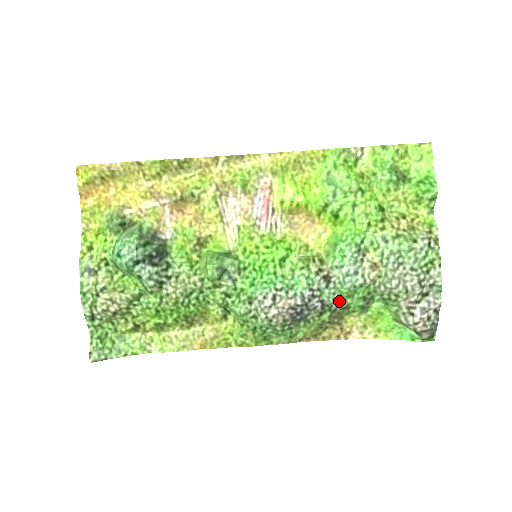
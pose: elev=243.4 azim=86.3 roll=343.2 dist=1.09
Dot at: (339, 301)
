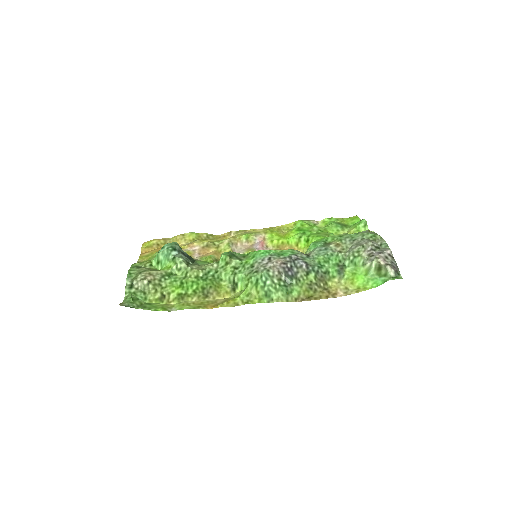
Dot at: (319, 265)
